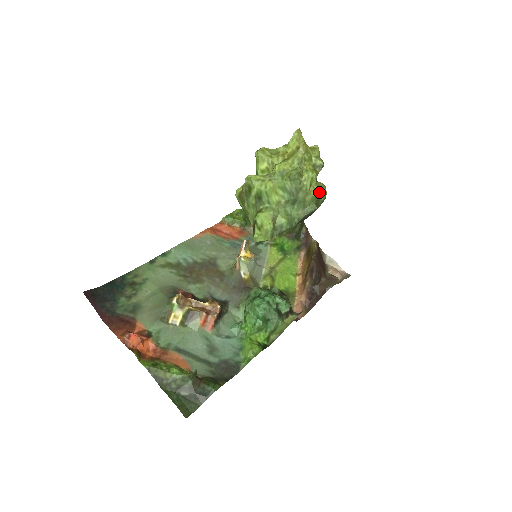
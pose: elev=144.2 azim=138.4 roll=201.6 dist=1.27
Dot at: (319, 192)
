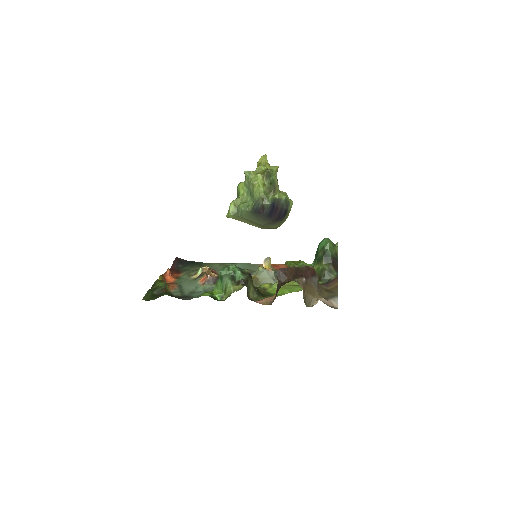
Dot at: (274, 195)
